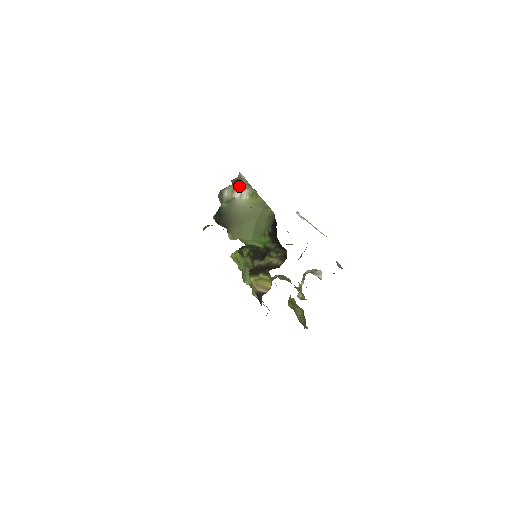
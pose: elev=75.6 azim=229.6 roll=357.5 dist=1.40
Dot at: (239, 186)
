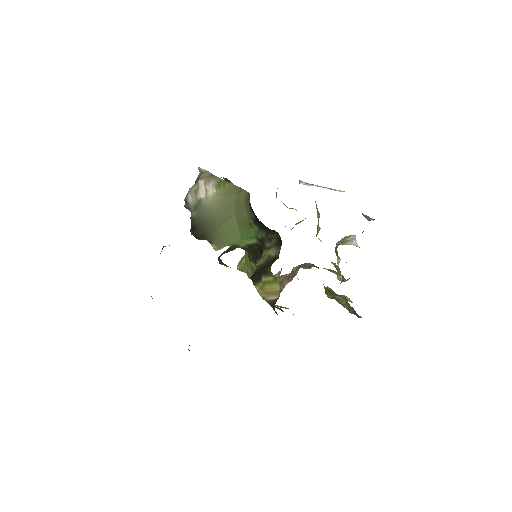
Dot at: (201, 183)
